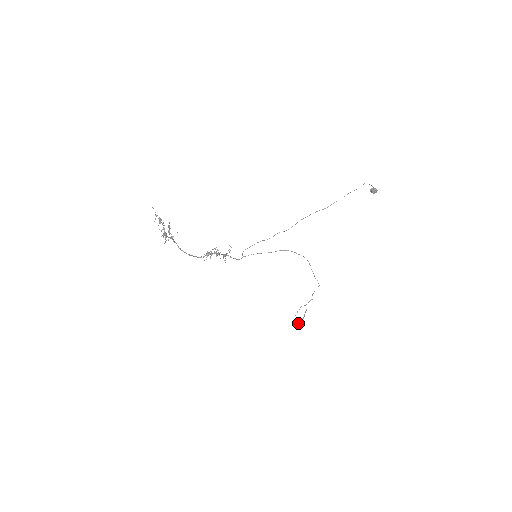
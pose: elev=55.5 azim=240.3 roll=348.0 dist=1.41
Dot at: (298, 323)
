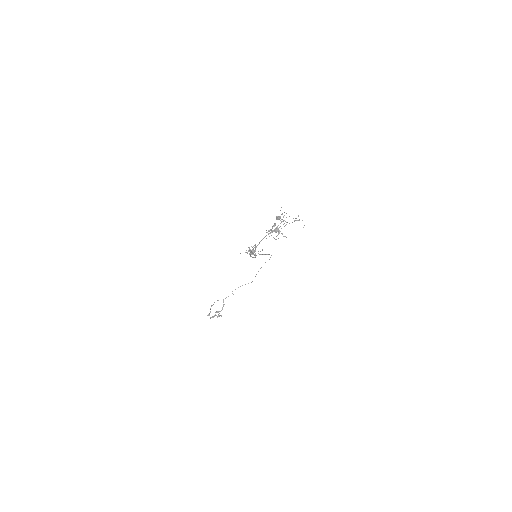
Dot at: (215, 315)
